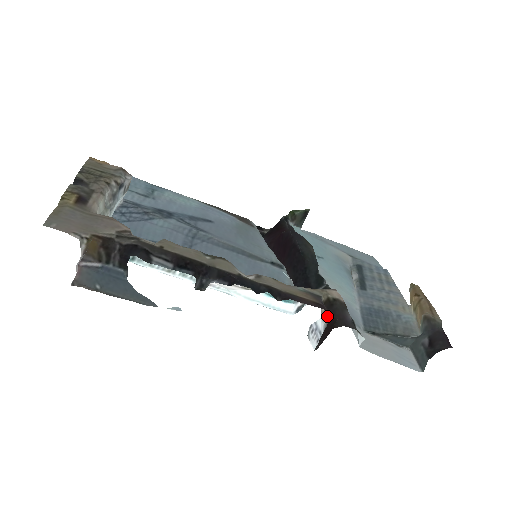
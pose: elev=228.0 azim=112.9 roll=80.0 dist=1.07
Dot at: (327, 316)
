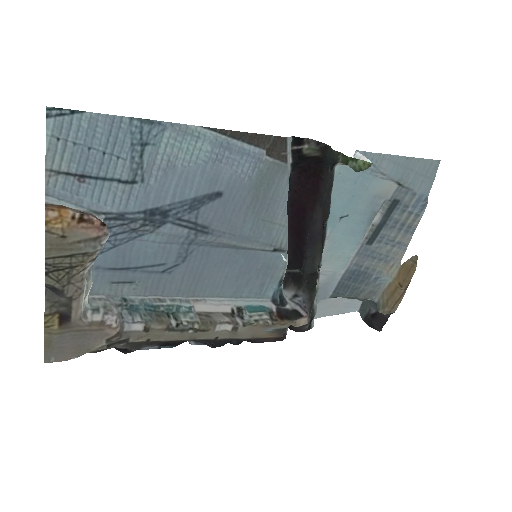
Dot at: (285, 334)
